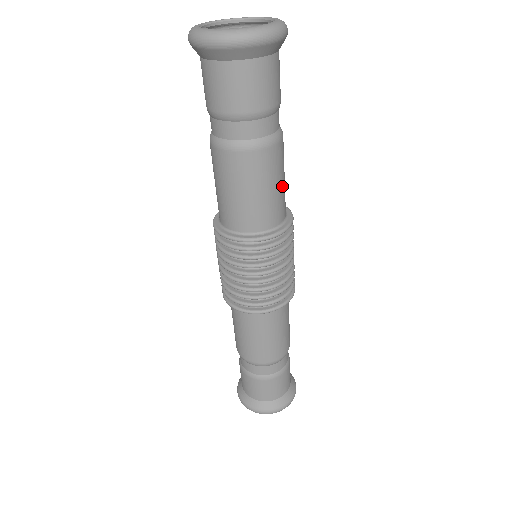
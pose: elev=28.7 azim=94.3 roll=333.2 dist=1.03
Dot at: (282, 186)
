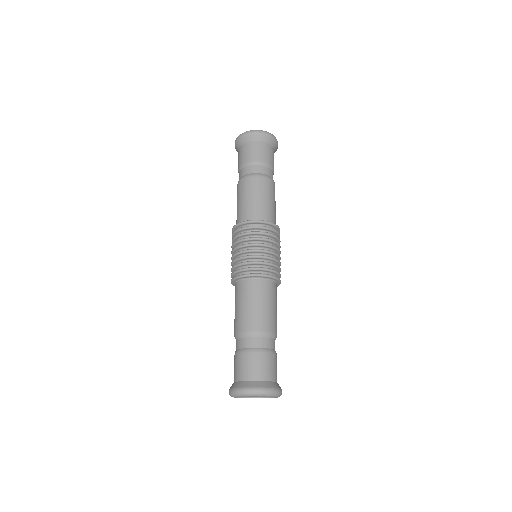
Dot at: (274, 206)
